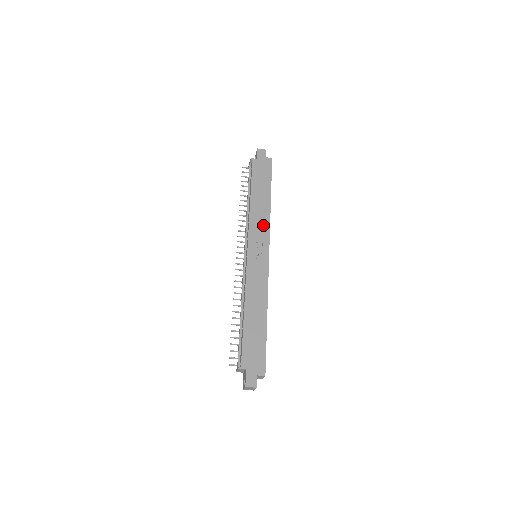
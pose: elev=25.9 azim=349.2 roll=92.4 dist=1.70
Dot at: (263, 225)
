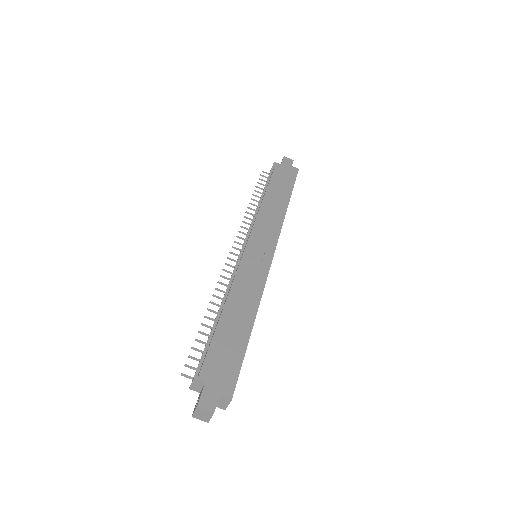
Dot at: (273, 224)
